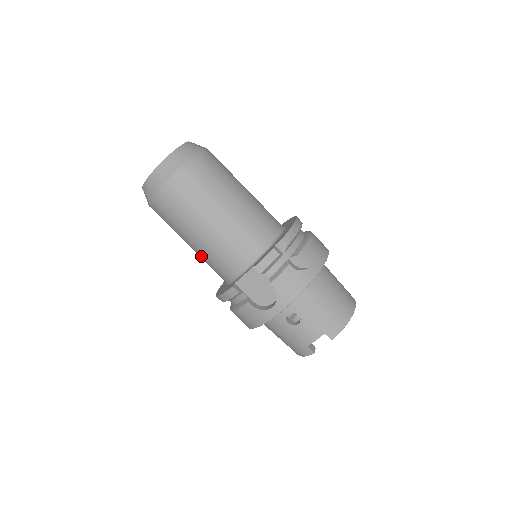
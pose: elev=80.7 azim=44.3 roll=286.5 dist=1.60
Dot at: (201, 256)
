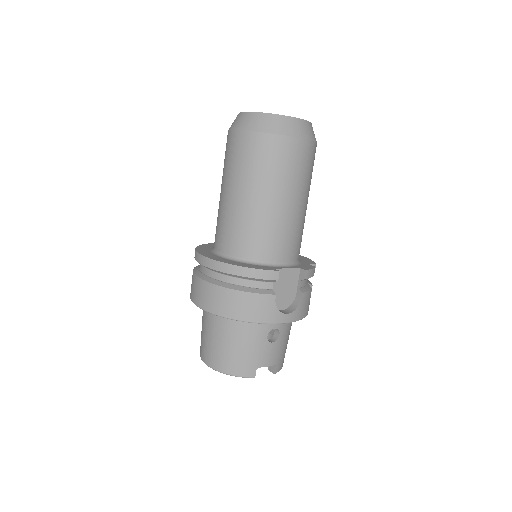
Dot at: (251, 218)
